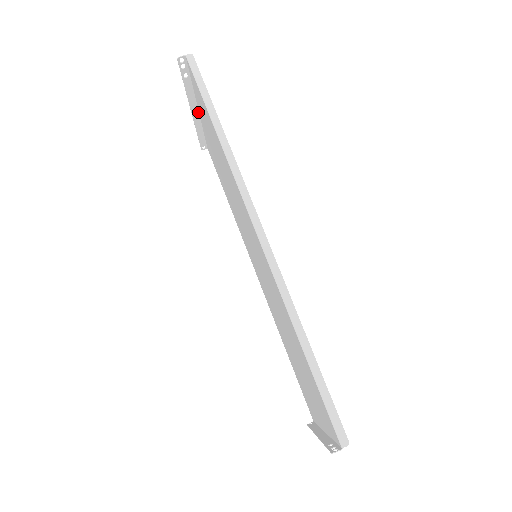
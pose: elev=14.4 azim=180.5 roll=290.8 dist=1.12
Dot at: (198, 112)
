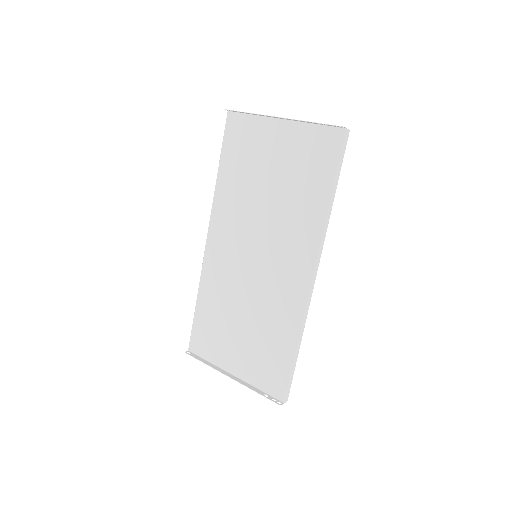
Dot at: (279, 118)
